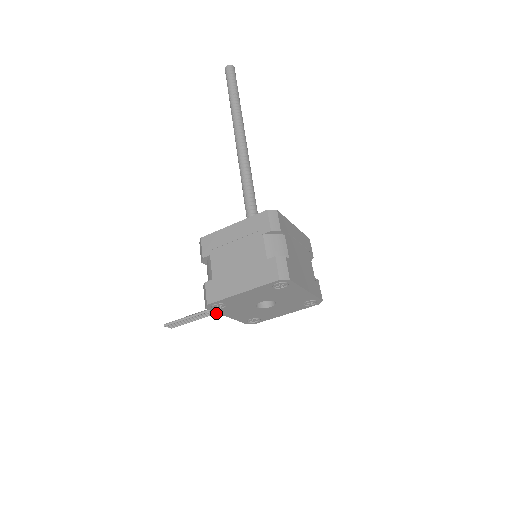
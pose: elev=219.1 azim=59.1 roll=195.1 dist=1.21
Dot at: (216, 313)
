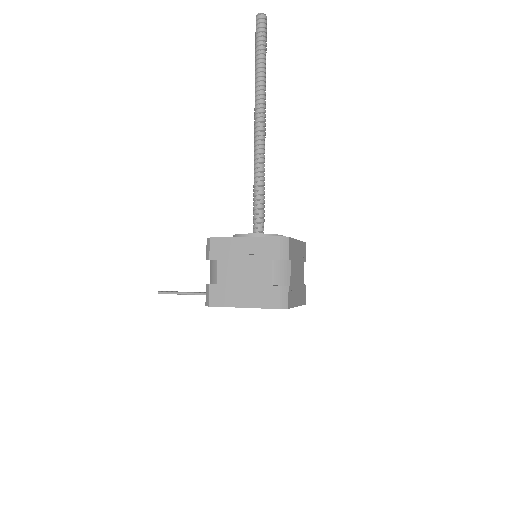
Dot at: occluded
